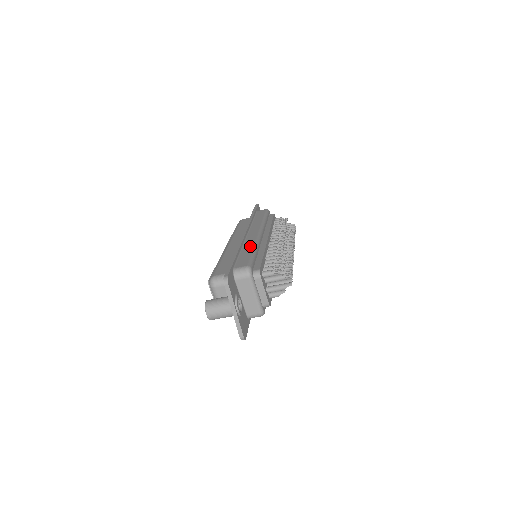
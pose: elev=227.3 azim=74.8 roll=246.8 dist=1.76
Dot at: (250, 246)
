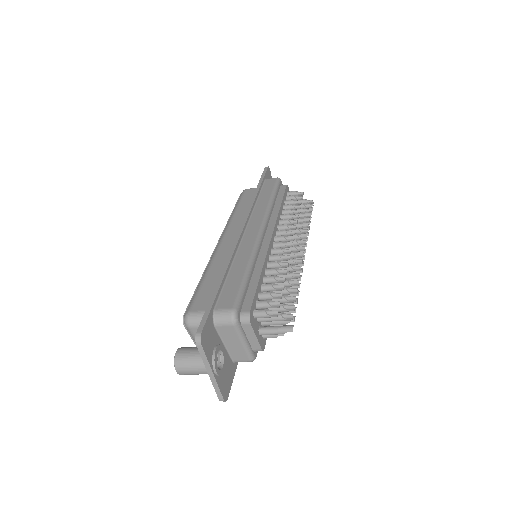
Dot at: (243, 260)
